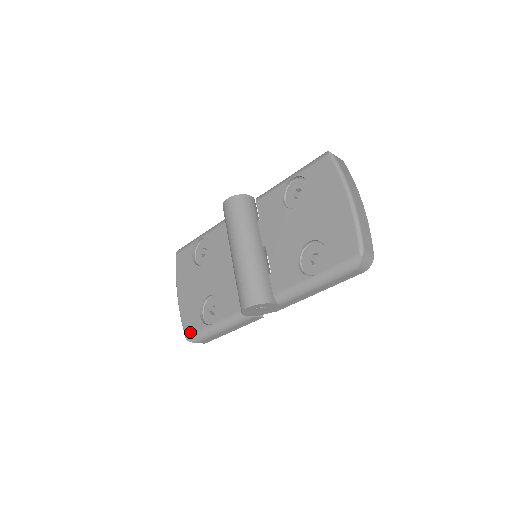
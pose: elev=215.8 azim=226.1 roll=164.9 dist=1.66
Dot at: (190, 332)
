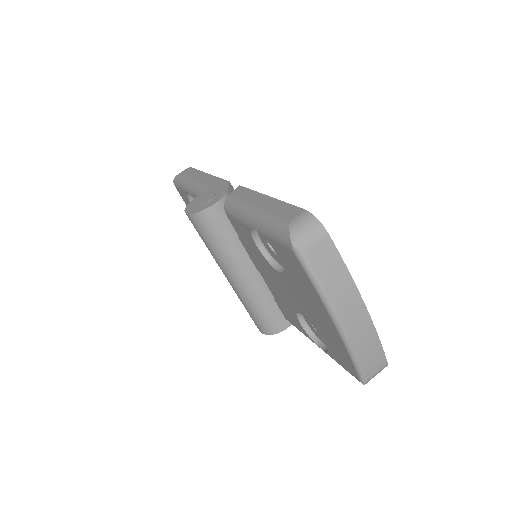
Dot at: occluded
